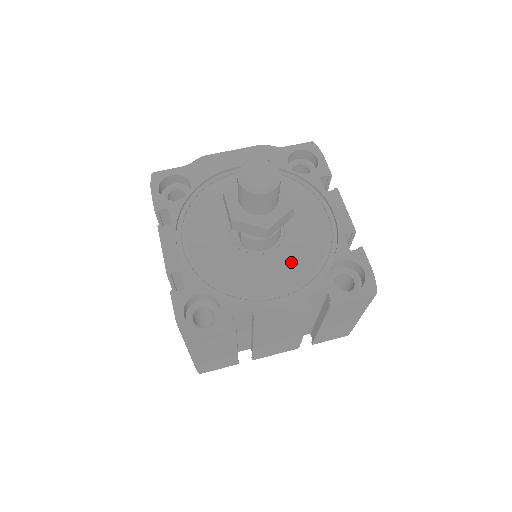
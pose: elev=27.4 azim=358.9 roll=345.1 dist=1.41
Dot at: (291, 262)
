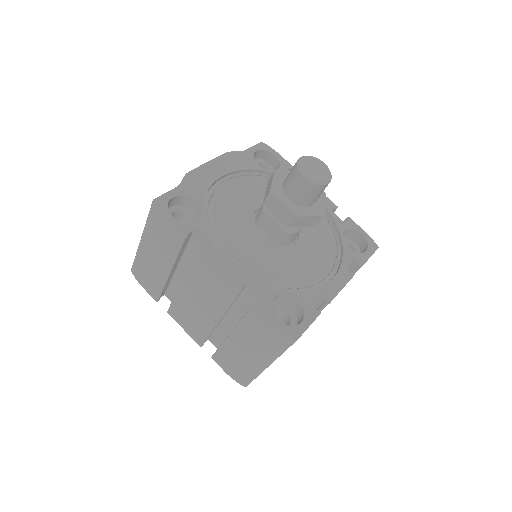
Dot at: (317, 244)
